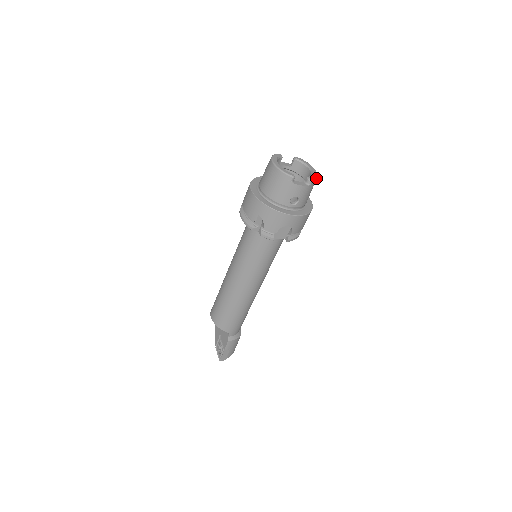
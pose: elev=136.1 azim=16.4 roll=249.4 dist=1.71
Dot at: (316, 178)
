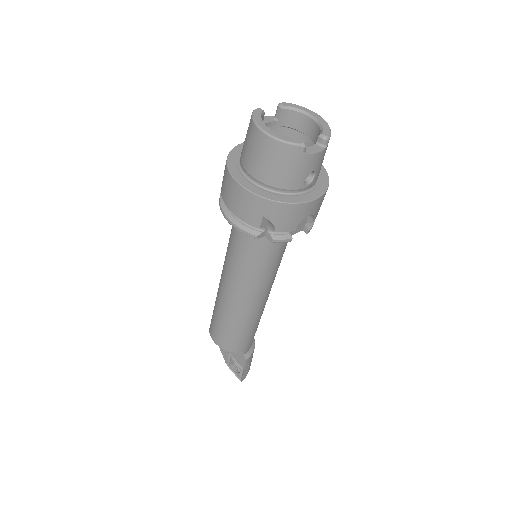
Dot at: (330, 130)
